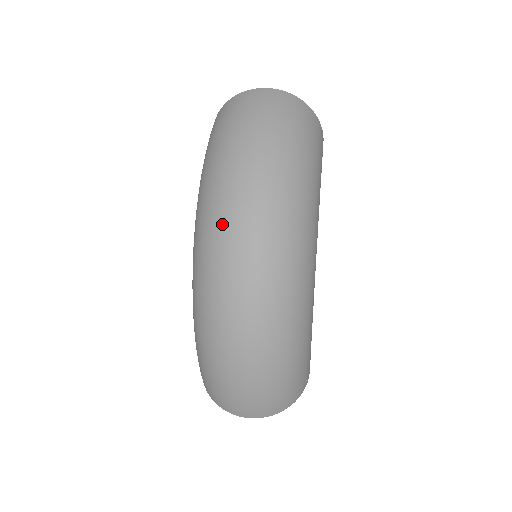
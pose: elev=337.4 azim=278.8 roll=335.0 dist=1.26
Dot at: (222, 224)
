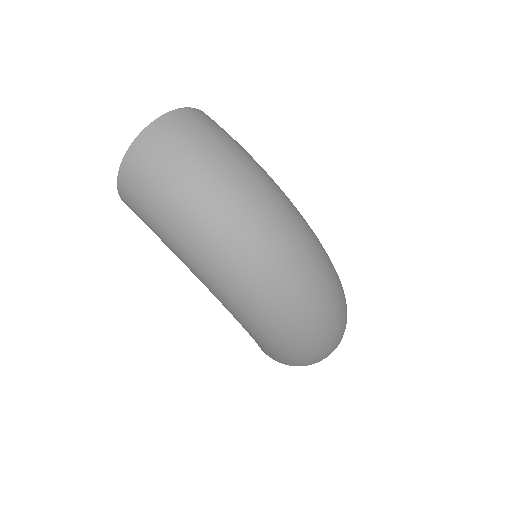
Dot at: (250, 266)
